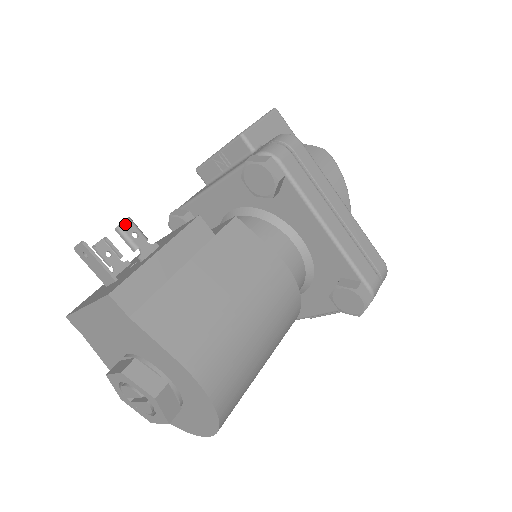
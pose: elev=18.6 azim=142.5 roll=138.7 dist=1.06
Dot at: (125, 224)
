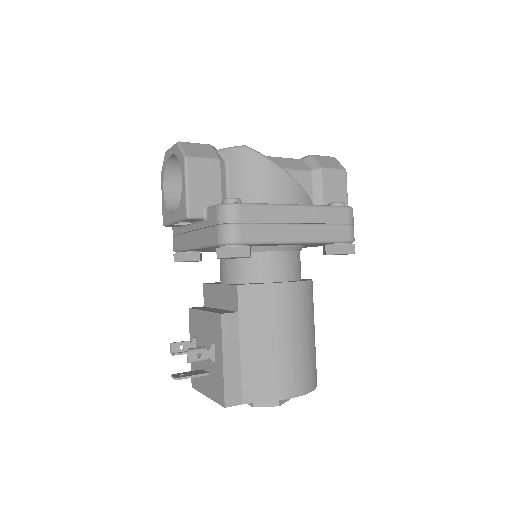
Dot at: (189, 357)
